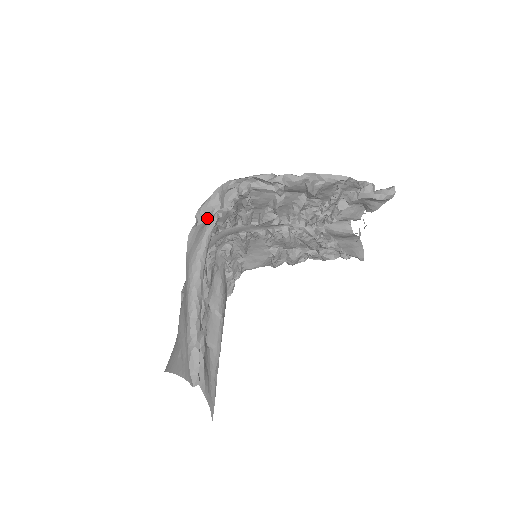
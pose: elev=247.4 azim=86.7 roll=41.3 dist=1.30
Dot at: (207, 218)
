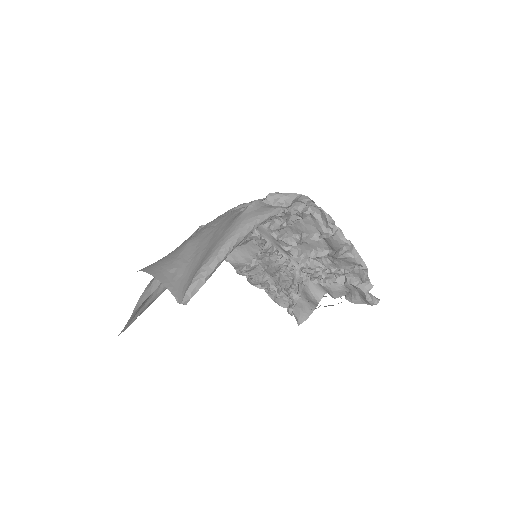
Dot at: (273, 204)
